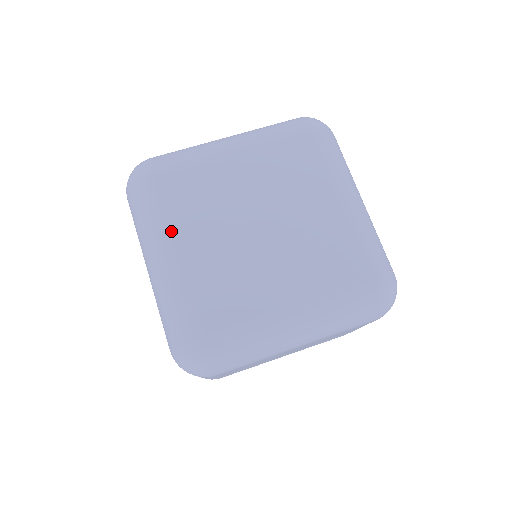
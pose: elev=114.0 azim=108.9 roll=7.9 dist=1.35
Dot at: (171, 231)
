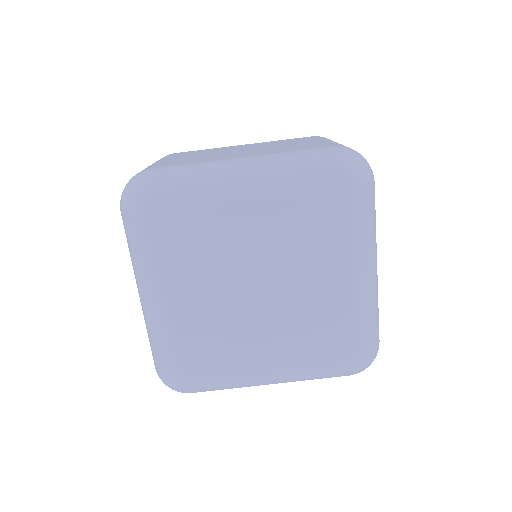
Dot at: (164, 280)
